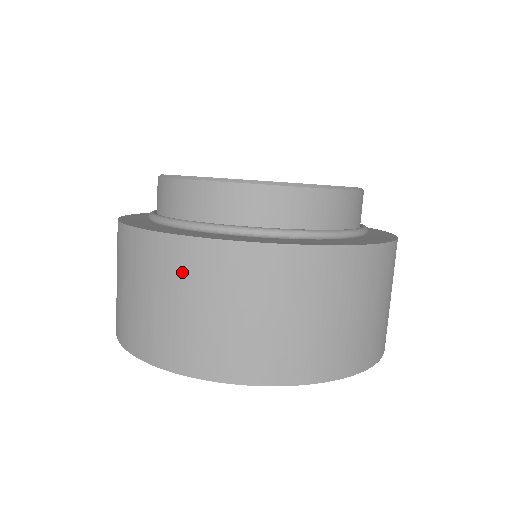
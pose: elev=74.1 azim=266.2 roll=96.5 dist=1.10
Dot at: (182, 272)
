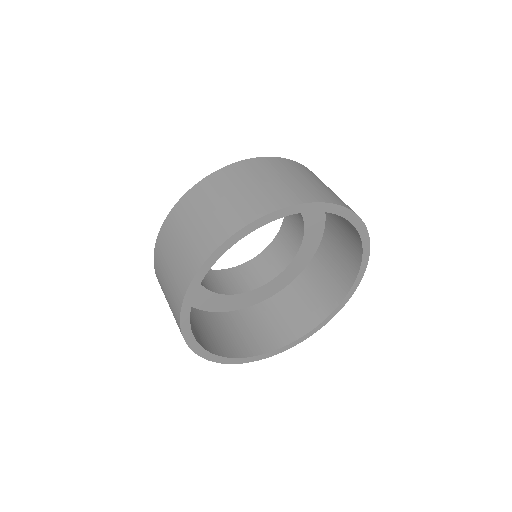
Dot at: (167, 241)
